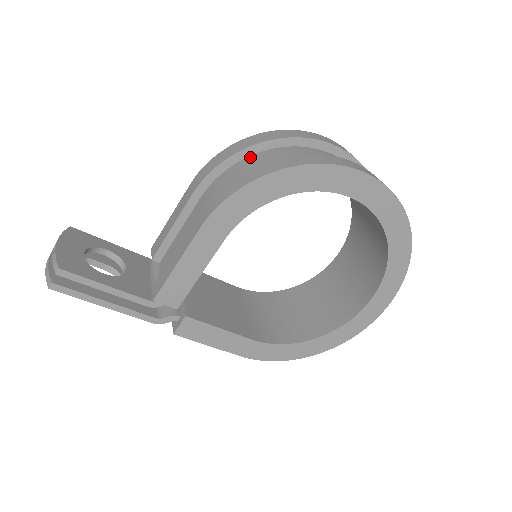
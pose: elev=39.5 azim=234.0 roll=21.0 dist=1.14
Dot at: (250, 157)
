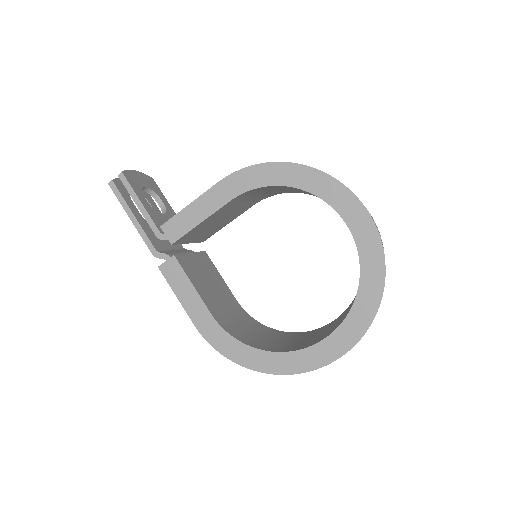
Dot at: occluded
